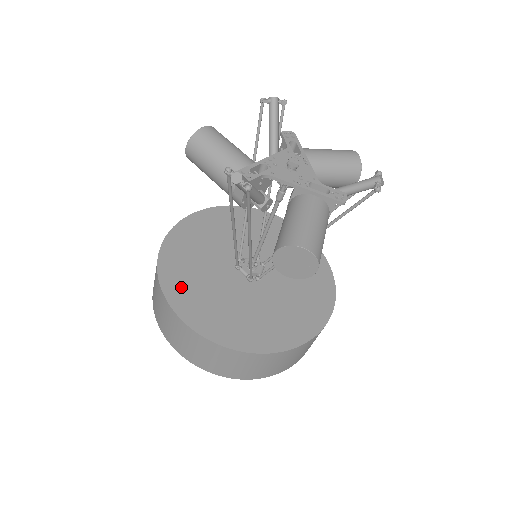
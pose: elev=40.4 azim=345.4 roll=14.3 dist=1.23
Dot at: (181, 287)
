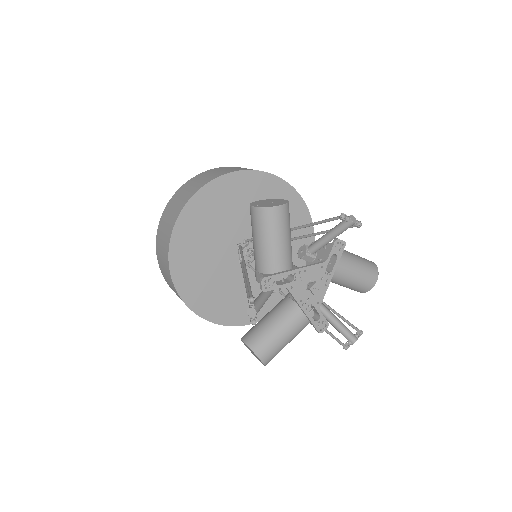
Dot at: (186, 243)
